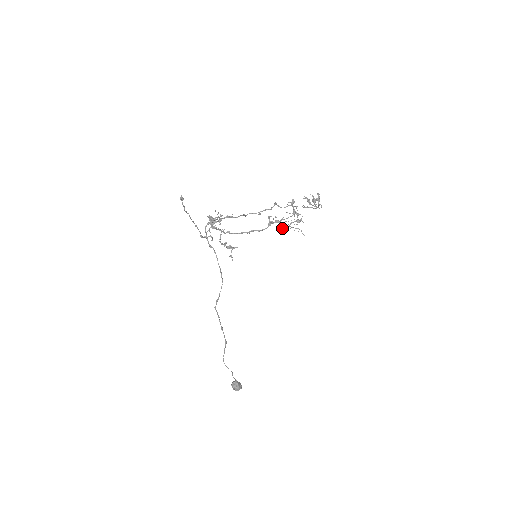
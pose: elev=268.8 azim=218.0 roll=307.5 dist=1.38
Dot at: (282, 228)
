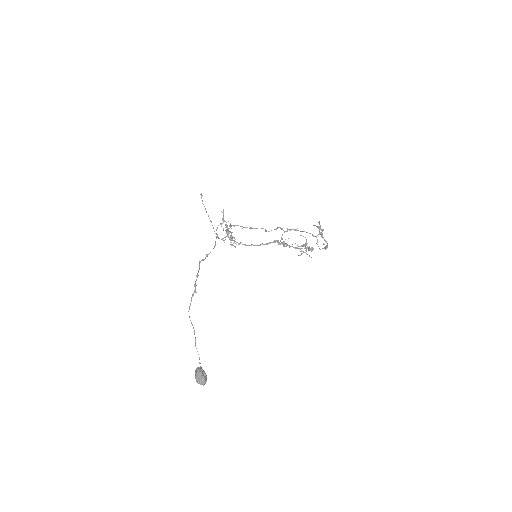
Dot at: (283, 241)
